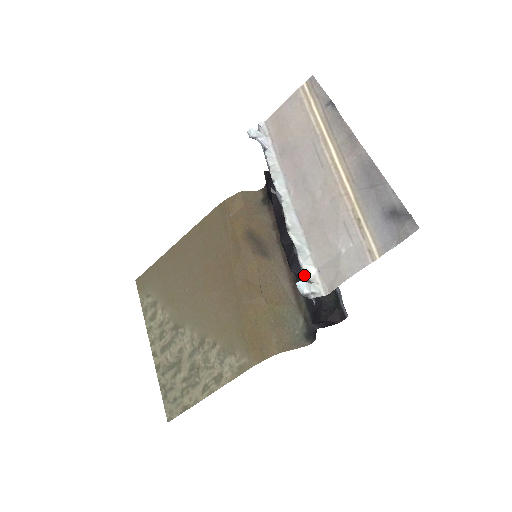
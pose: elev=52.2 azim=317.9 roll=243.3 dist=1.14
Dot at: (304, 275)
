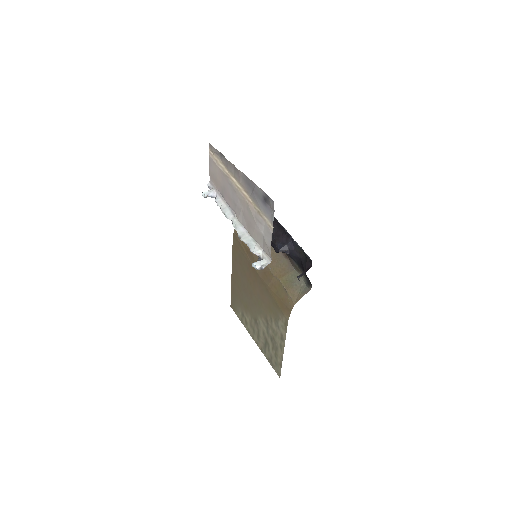
Dot at: (258, 258)
